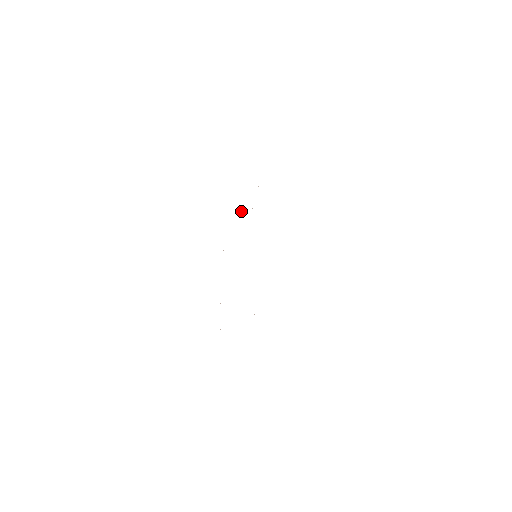
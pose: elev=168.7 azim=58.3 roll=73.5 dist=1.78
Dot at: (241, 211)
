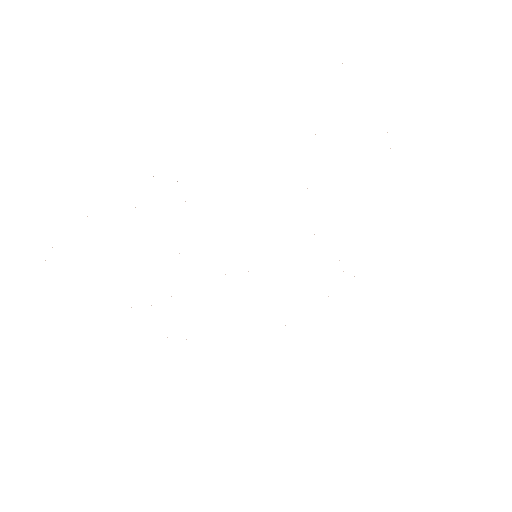
Dot at: occluded
